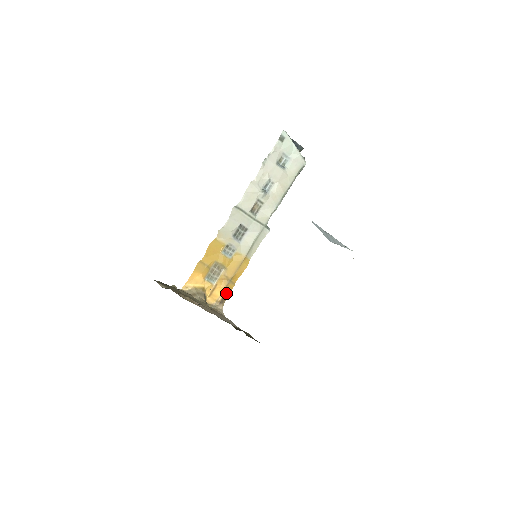
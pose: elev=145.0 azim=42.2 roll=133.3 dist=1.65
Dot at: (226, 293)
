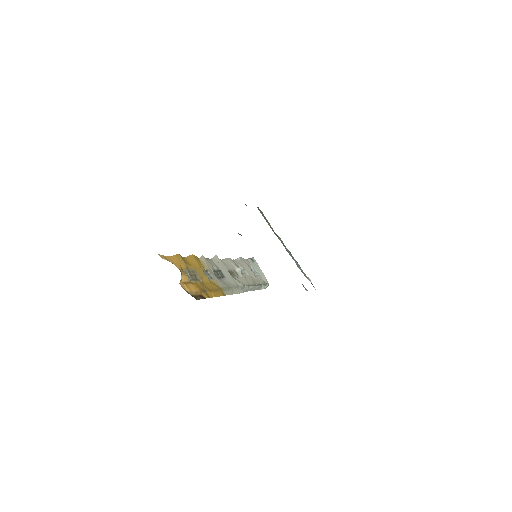
Dot at: (200, 296)
